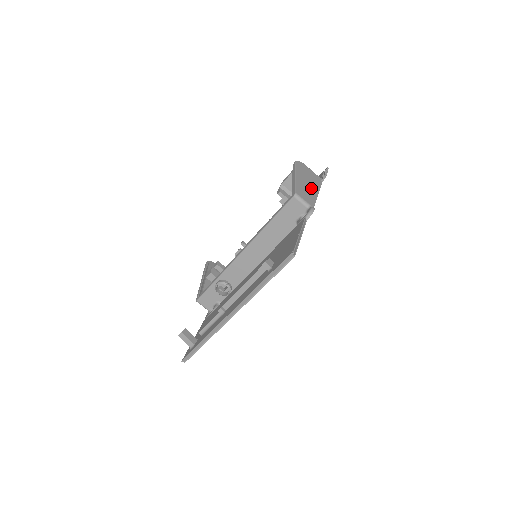
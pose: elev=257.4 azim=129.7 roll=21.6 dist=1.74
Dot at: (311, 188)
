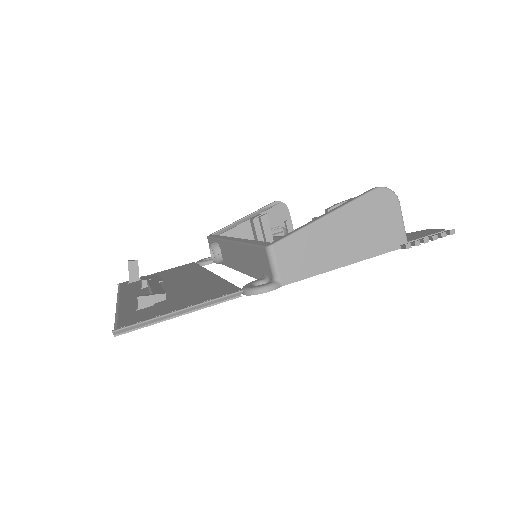
Dot at: (338, 250)
